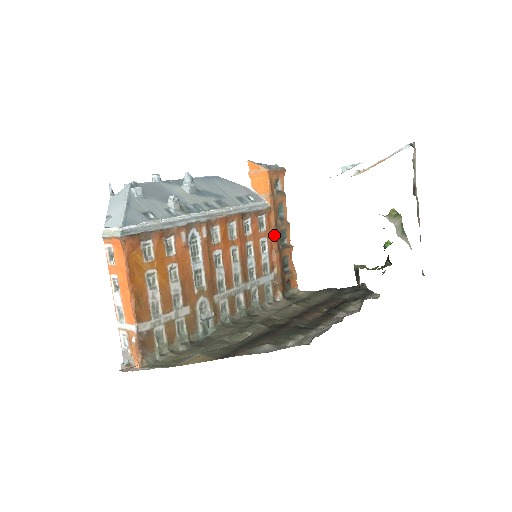
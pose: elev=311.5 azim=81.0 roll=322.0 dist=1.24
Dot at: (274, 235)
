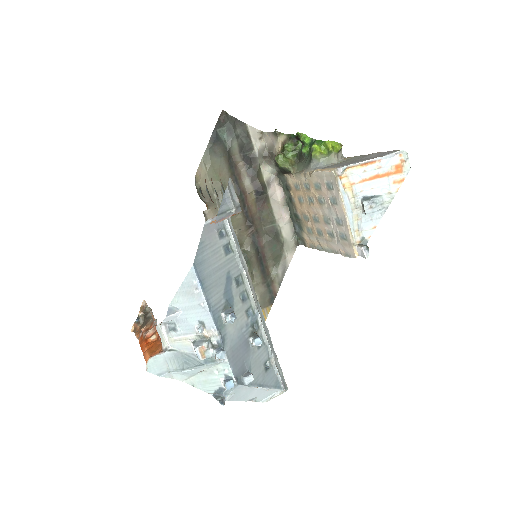
Dot at: occluded
